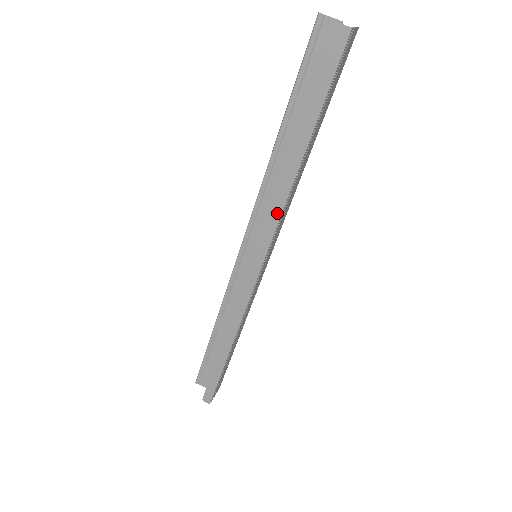
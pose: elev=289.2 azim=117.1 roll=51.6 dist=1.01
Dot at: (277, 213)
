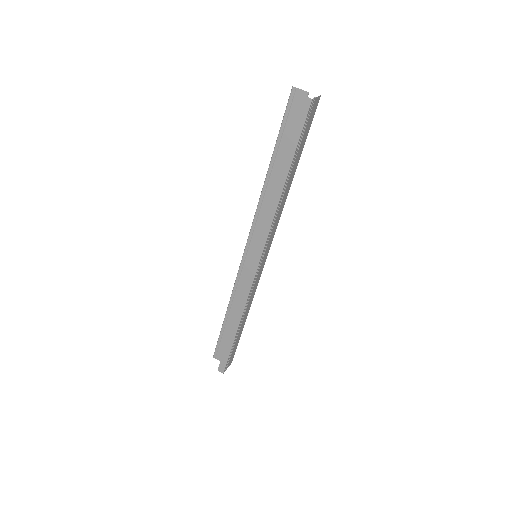
Dot at: (268, 224)
